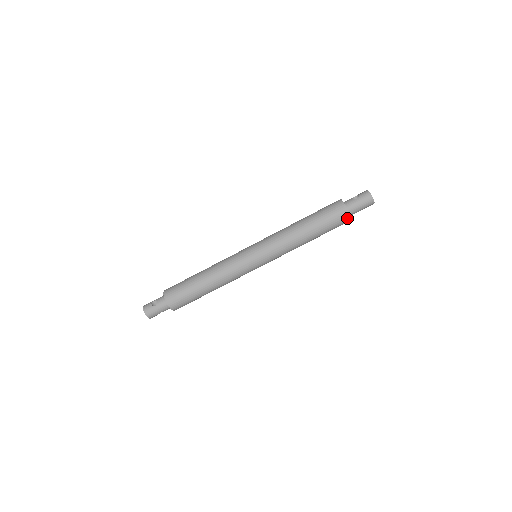
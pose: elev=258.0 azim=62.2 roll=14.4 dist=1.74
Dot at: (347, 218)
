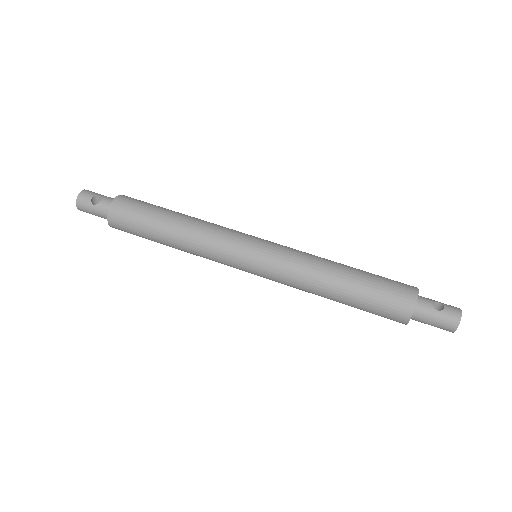
Dot at: (401, 321)
